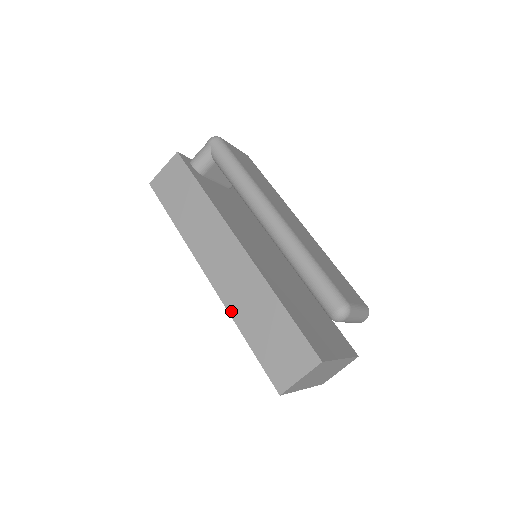
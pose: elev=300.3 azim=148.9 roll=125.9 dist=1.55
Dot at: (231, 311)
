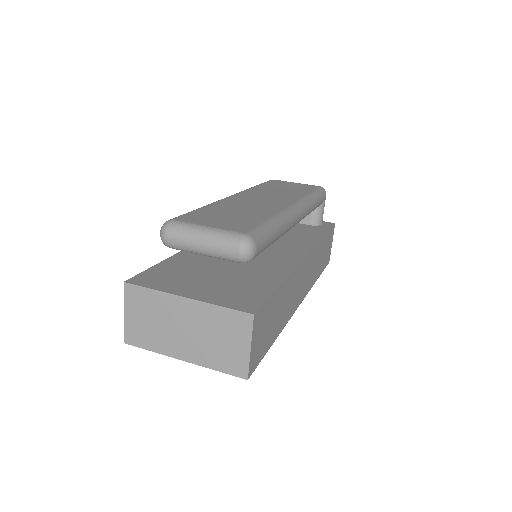
Dot at: occluded
